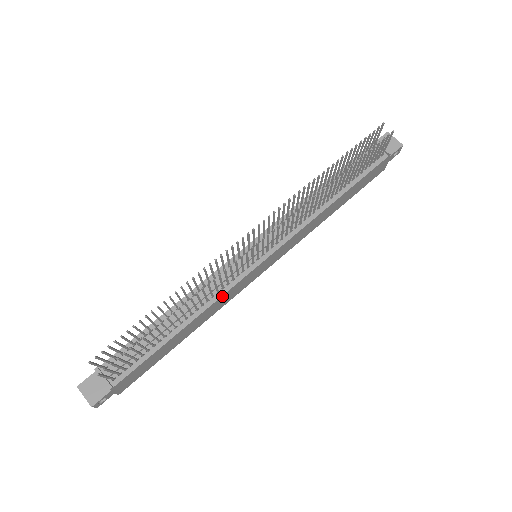
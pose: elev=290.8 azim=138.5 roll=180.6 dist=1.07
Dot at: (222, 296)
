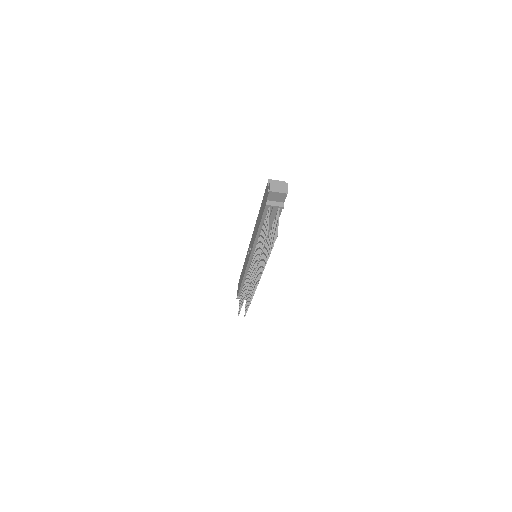
Dot at: occluded
